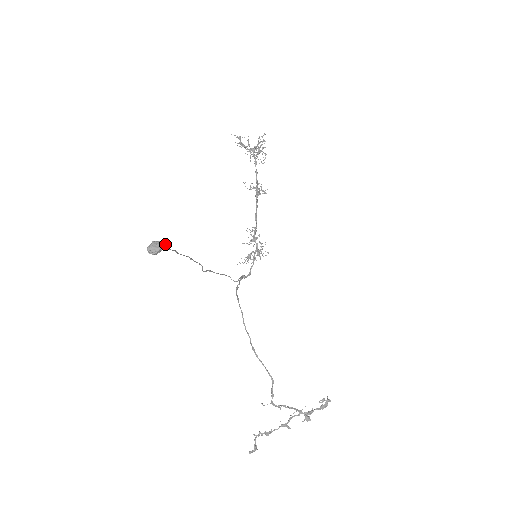
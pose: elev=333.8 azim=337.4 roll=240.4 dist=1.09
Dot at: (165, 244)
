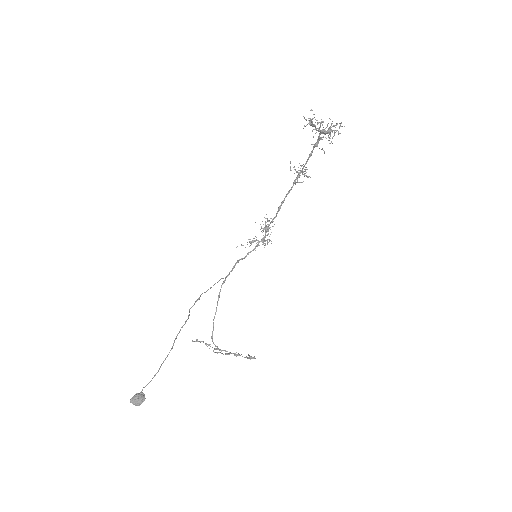
Dot at: occluded
